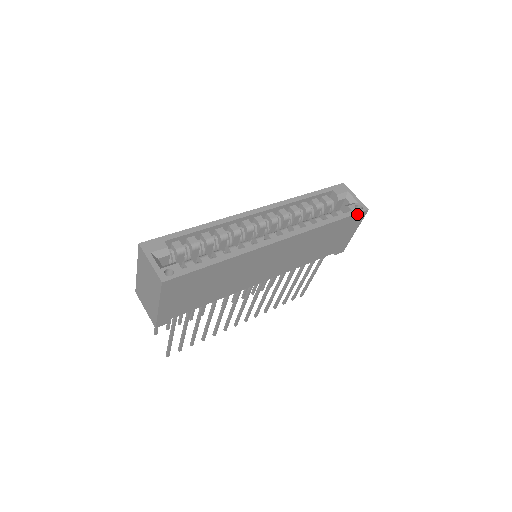
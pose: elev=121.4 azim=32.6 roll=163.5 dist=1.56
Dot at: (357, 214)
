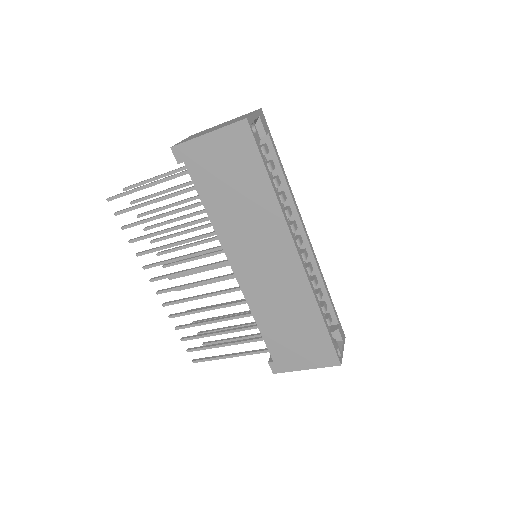
Dot at: (334, 351)
